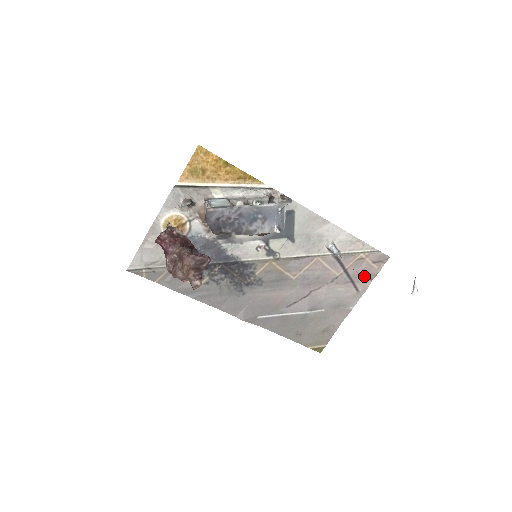
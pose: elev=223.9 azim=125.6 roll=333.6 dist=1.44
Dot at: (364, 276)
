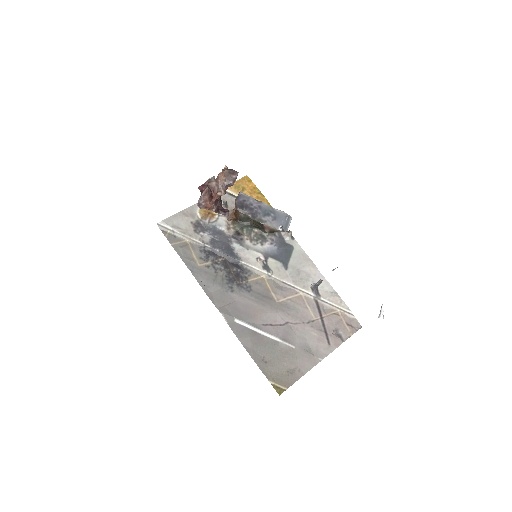
Dot at: (337, 335)
